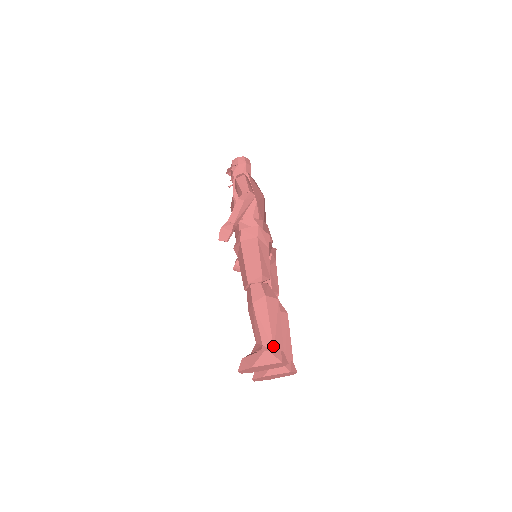
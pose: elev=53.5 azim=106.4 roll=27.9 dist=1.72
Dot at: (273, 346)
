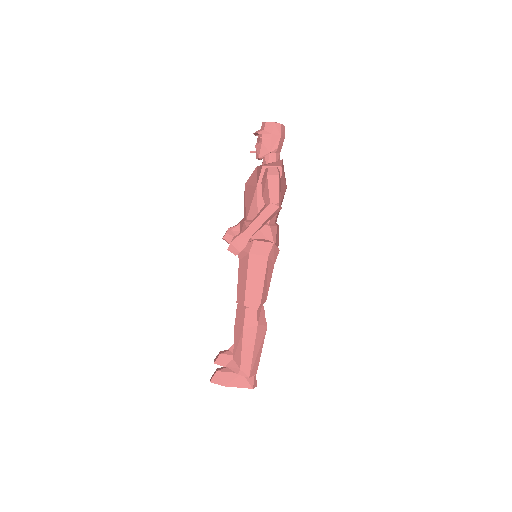
Dot at: (250, 374)
